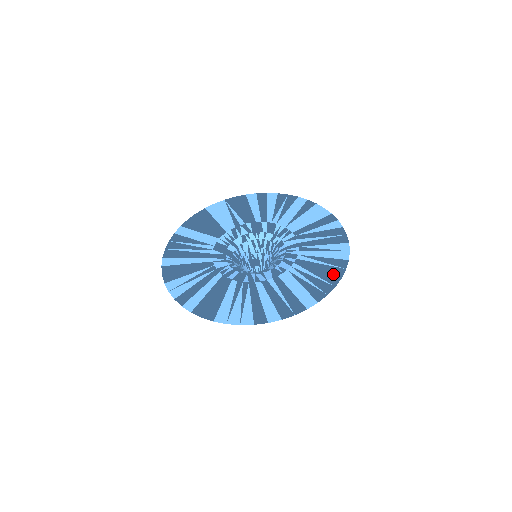
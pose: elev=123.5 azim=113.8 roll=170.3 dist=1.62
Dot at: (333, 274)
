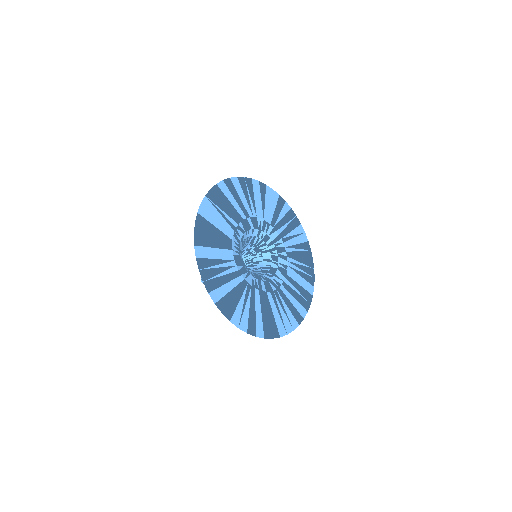
Dot at: (308, 258)
